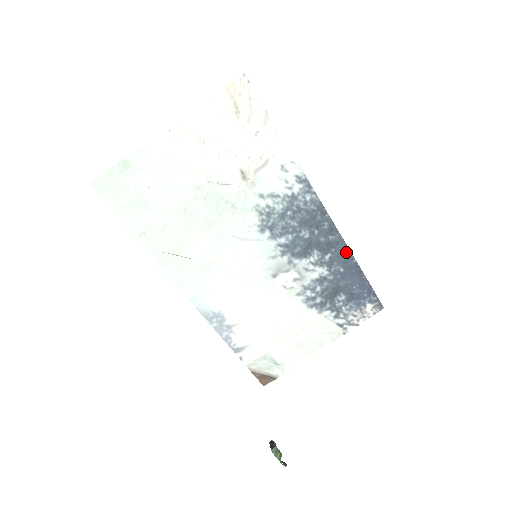
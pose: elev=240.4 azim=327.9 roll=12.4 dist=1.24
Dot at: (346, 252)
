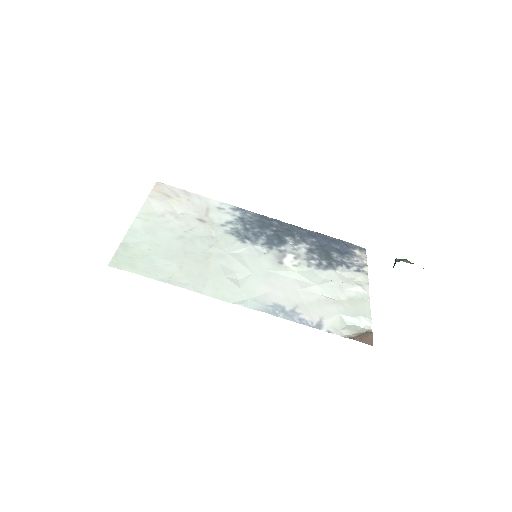
Dot at: (303, 230)
